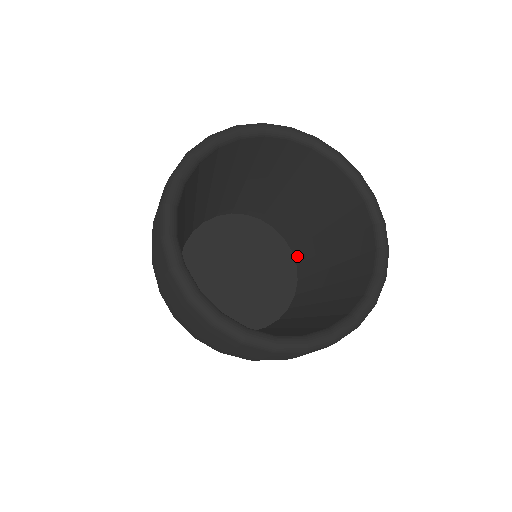
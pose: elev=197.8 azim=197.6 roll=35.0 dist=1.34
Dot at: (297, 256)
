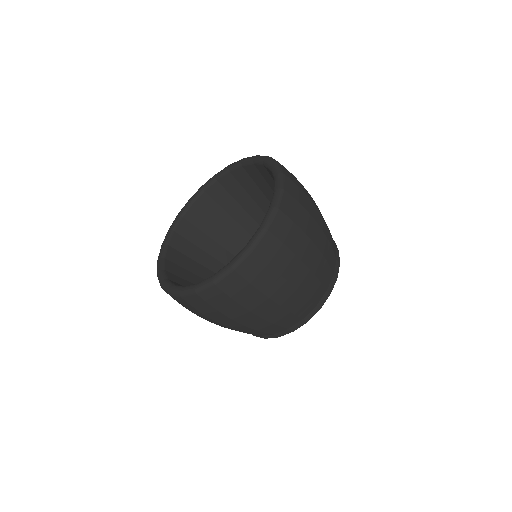
Dot at: occluded
